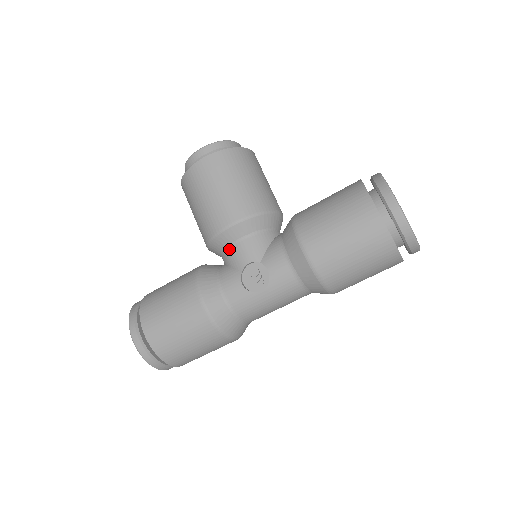
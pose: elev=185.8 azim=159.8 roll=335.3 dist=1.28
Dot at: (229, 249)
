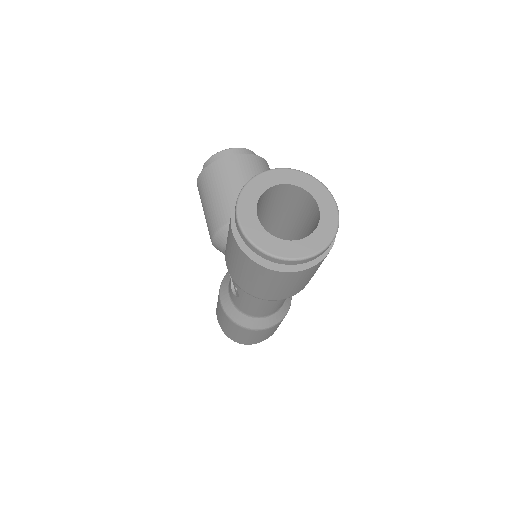
Dot at: occluded
